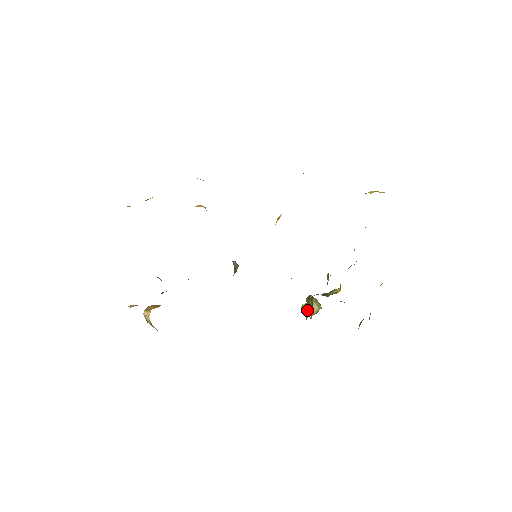
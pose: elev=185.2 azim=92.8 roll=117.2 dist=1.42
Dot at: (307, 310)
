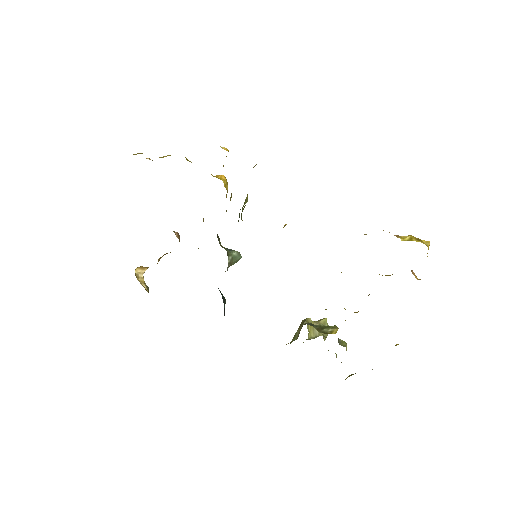
Dot at: (295, 334)
